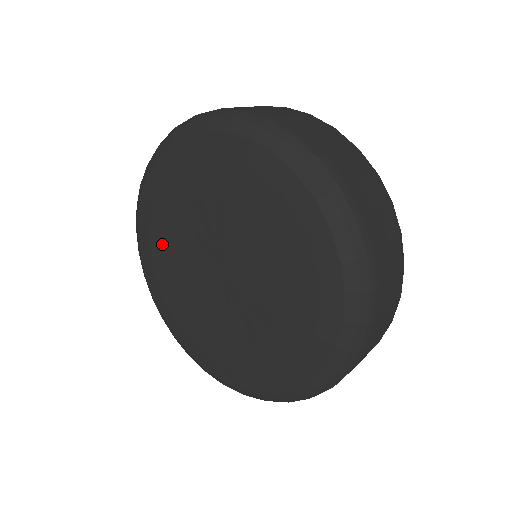
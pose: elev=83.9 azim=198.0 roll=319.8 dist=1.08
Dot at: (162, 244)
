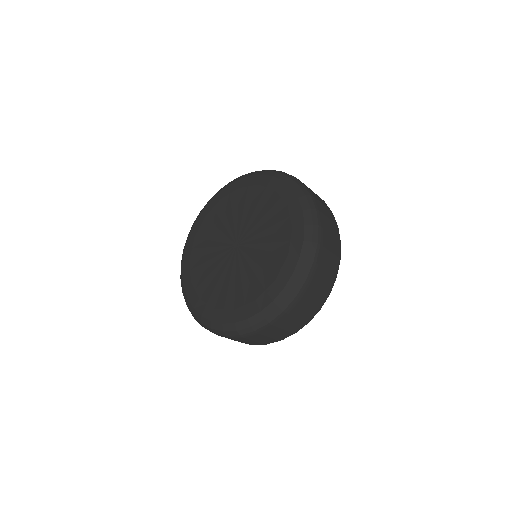
Dot at: (200, 247)
